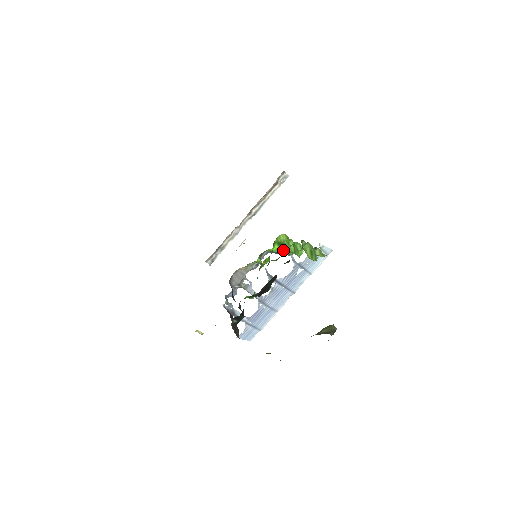
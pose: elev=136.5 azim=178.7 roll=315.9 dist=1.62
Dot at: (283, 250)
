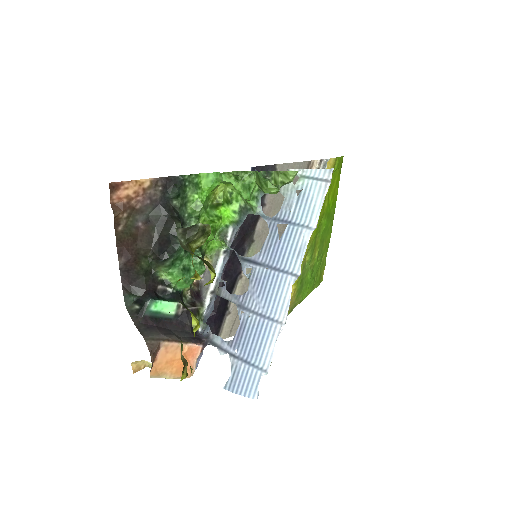
Dot at: (248, 212)
